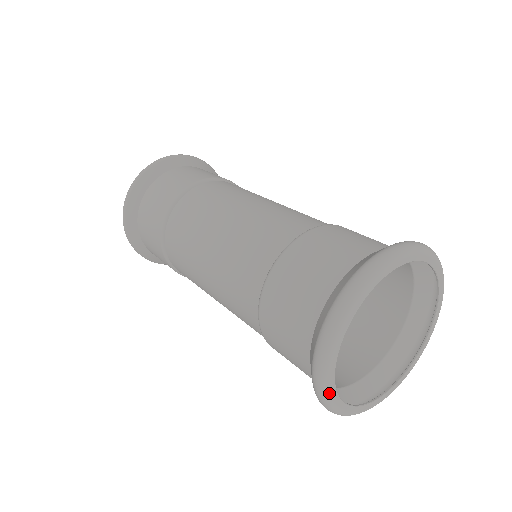
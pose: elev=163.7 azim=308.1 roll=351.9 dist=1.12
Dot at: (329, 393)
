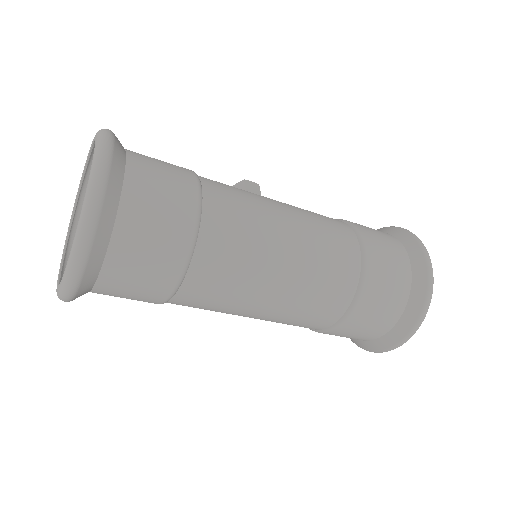
Dot at: occluded
